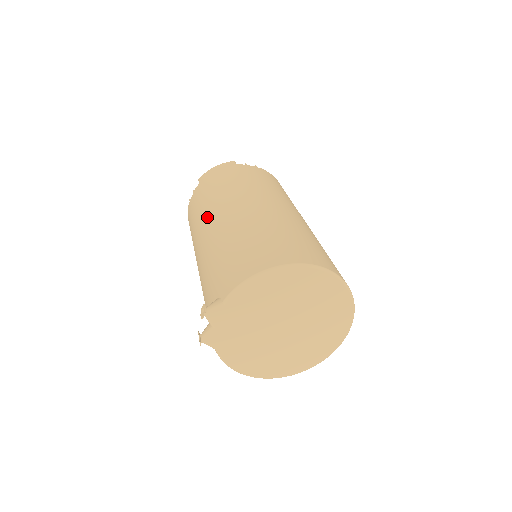
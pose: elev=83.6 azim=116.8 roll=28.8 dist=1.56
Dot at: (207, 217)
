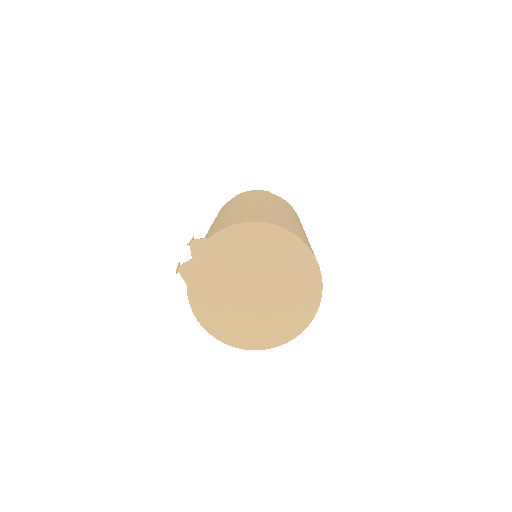
Dot at: (228, 208)
